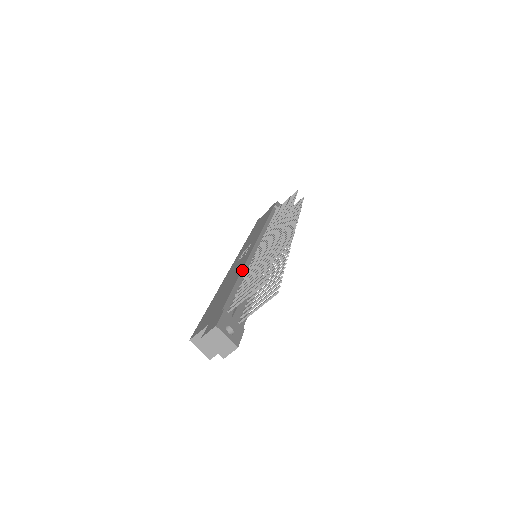
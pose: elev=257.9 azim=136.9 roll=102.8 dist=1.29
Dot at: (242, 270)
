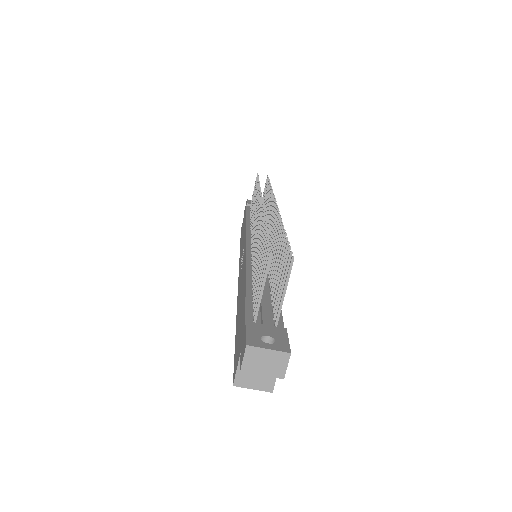
Dot at: (246, 273)
